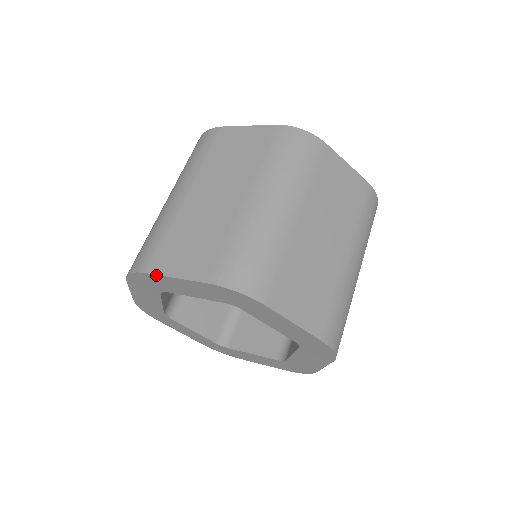
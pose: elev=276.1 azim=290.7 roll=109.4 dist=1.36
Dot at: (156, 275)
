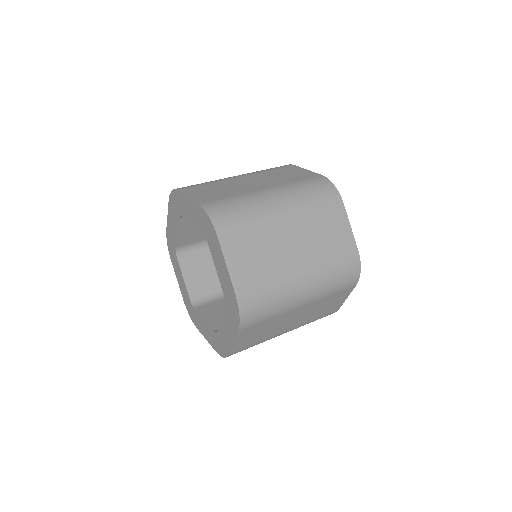
Dot at: (181, 193)
